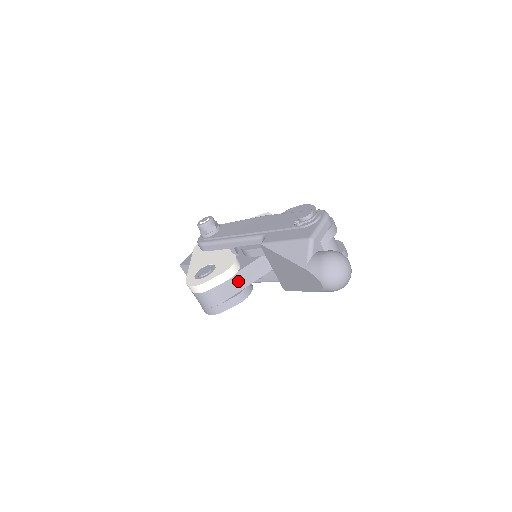
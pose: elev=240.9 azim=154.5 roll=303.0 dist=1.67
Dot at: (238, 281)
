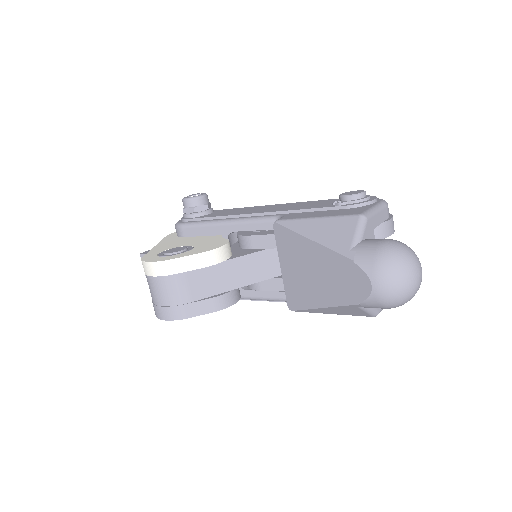
Dot at: (222, 276)
